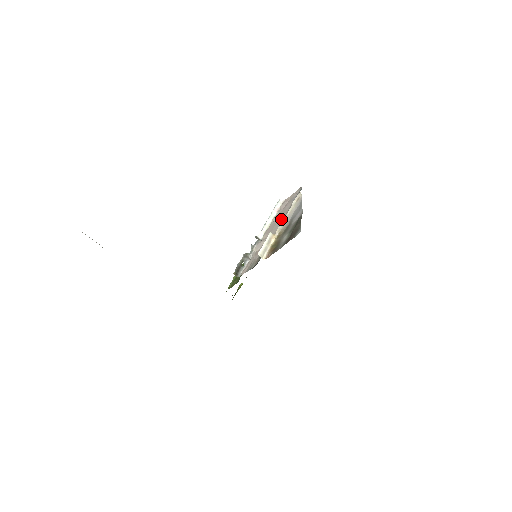
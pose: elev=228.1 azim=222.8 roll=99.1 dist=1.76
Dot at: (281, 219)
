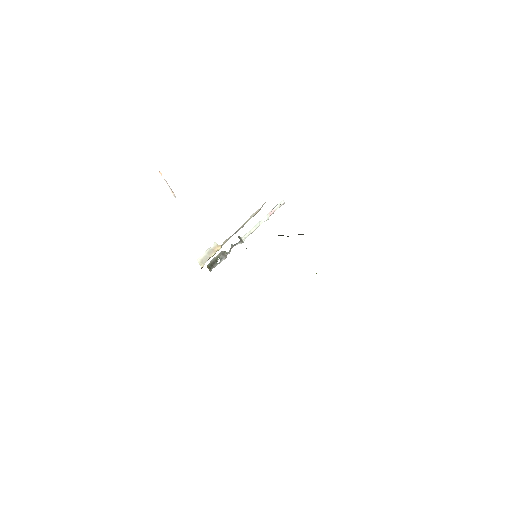
Dot at: occluded
